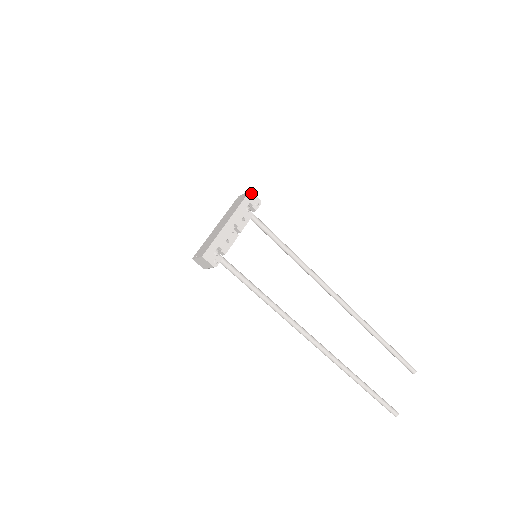
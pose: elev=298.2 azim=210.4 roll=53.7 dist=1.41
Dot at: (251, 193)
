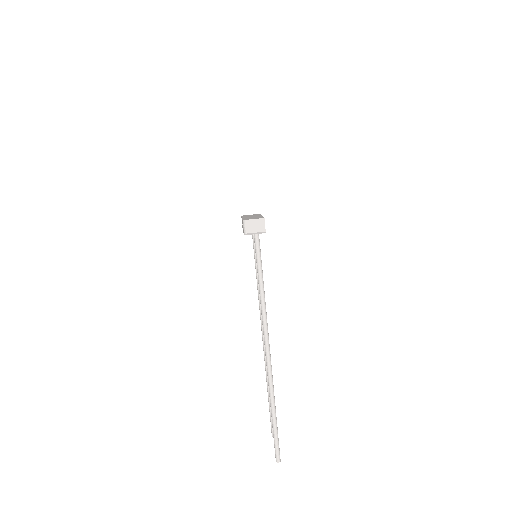
Dot at: occluded
